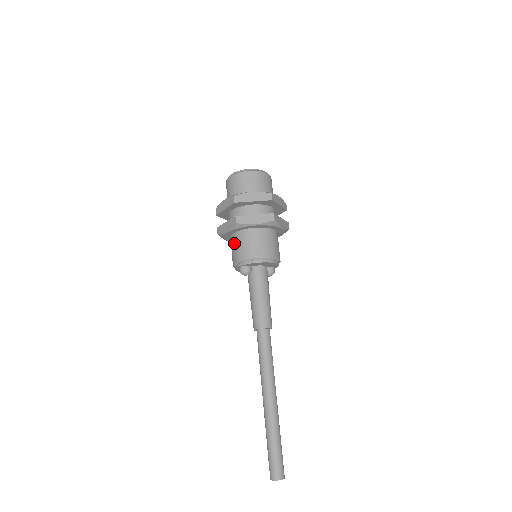
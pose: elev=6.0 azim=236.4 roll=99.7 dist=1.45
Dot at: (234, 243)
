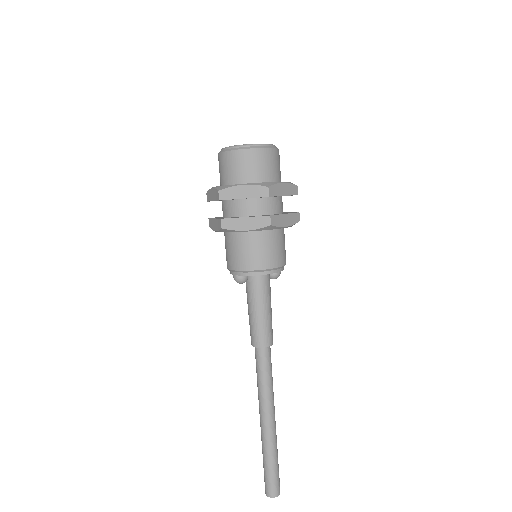
Dot at: (226, 244)
